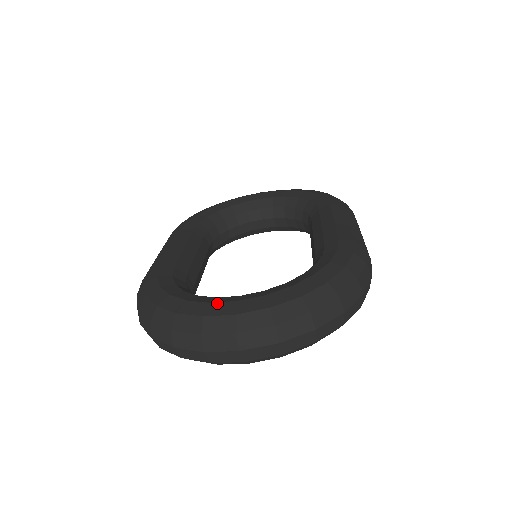
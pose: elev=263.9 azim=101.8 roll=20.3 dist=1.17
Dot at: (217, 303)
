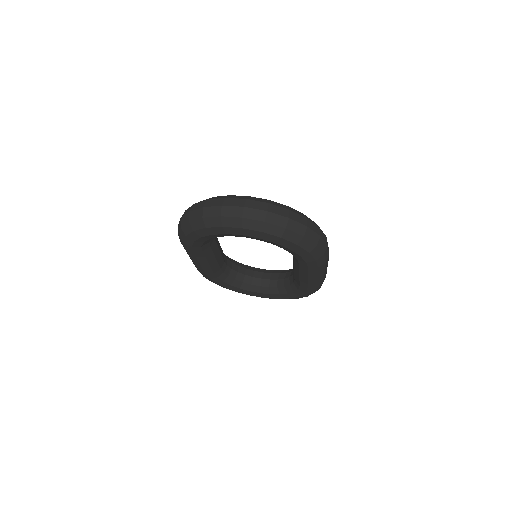
Dot at: occluded
